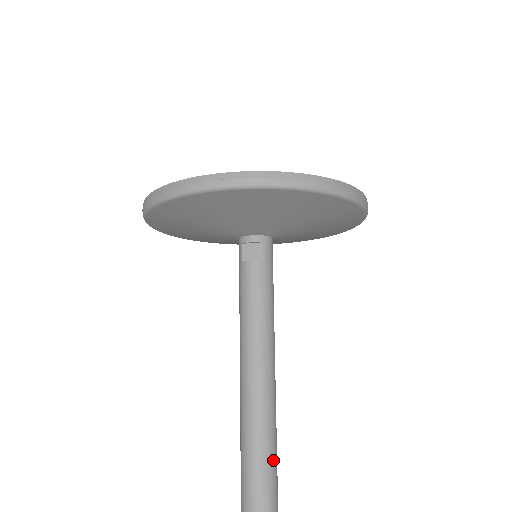
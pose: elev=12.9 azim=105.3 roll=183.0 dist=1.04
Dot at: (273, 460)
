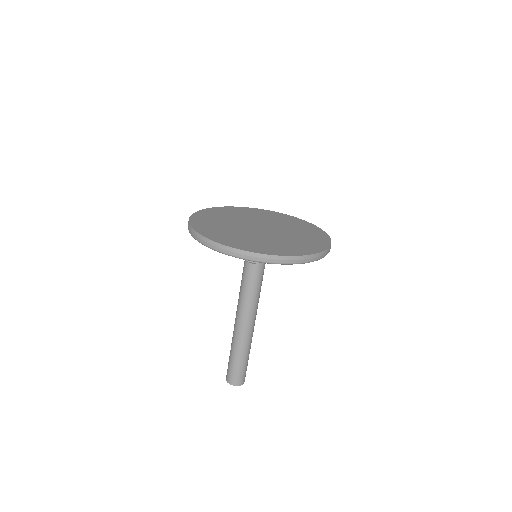
Dot at: (246, 361)
